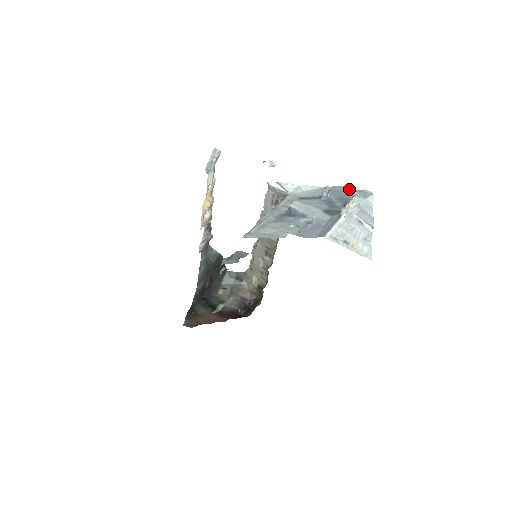
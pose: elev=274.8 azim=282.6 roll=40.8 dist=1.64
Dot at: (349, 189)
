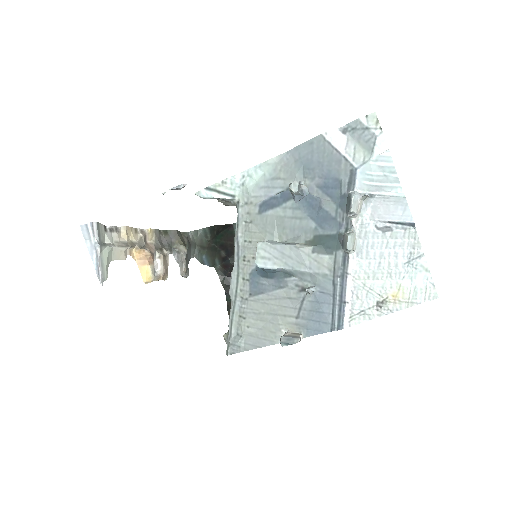
Dot at: (330, 144)
